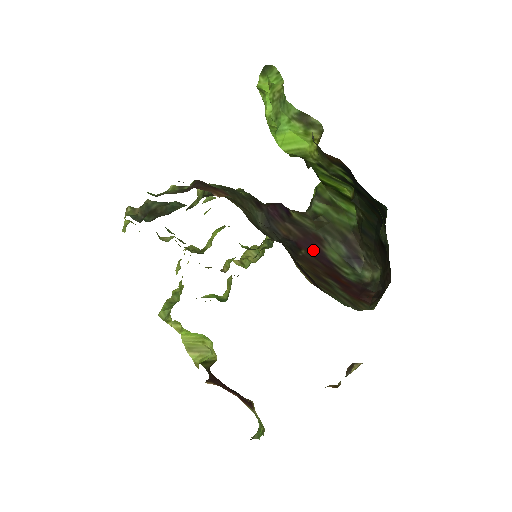
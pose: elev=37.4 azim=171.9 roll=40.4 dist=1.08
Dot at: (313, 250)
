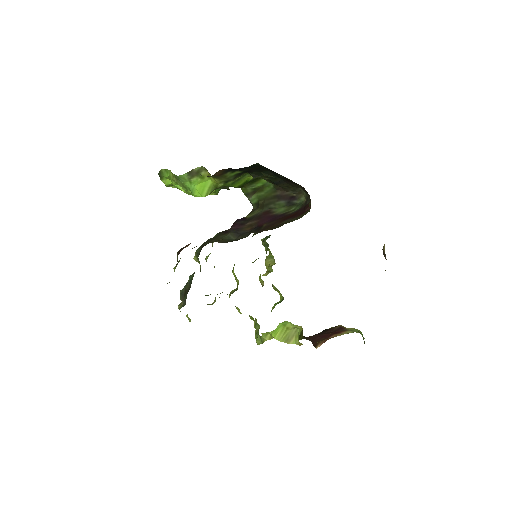
Dot at: (269, 220)
